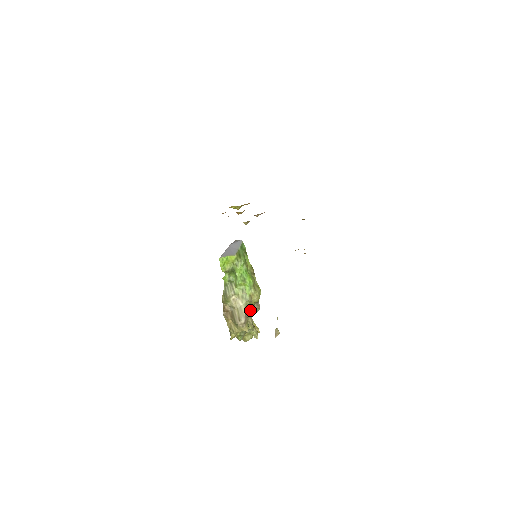
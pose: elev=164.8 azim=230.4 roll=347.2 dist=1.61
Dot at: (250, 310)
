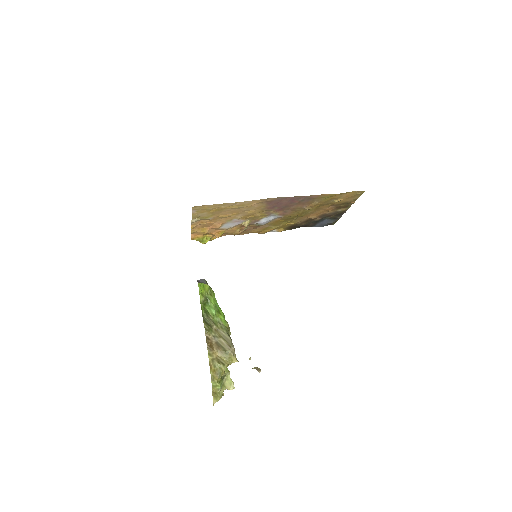
Dot at: occluded
